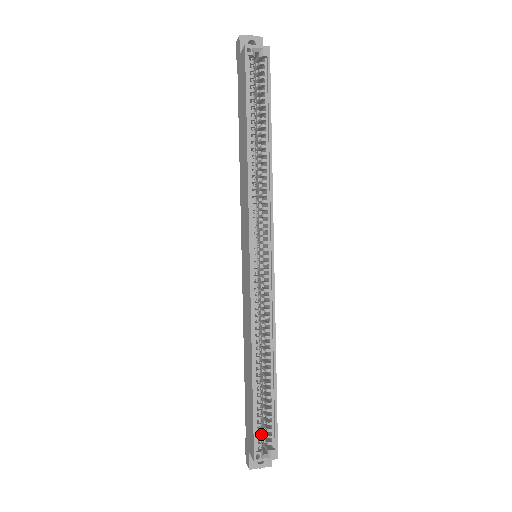
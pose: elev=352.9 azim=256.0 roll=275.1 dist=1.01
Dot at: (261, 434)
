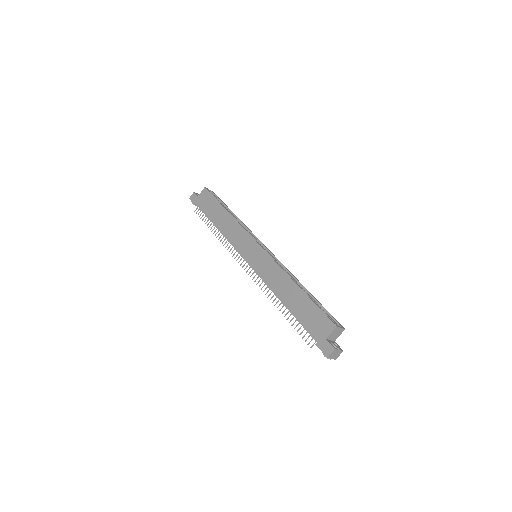
Dot at: occluded
